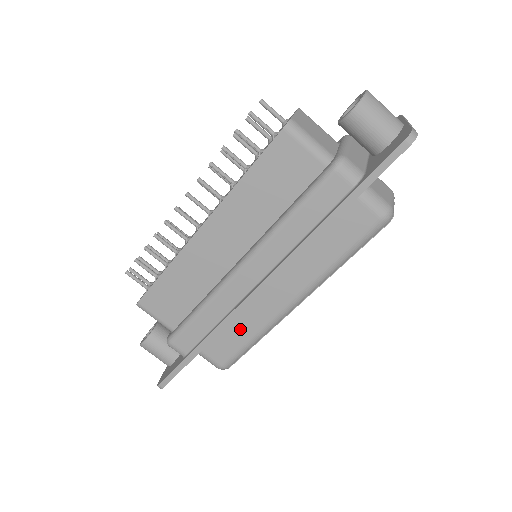
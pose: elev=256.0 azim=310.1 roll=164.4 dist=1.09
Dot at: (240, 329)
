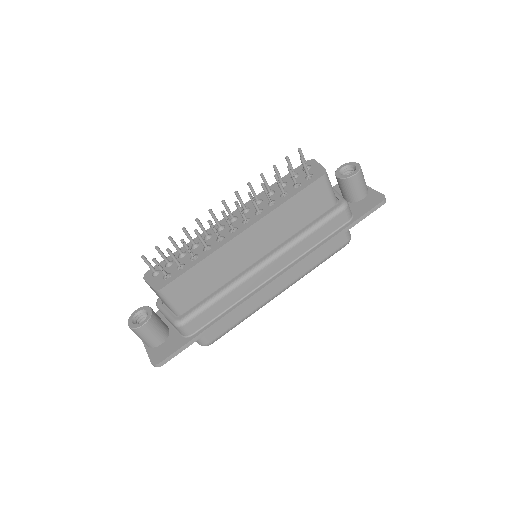
Dot at: (237, 312)
